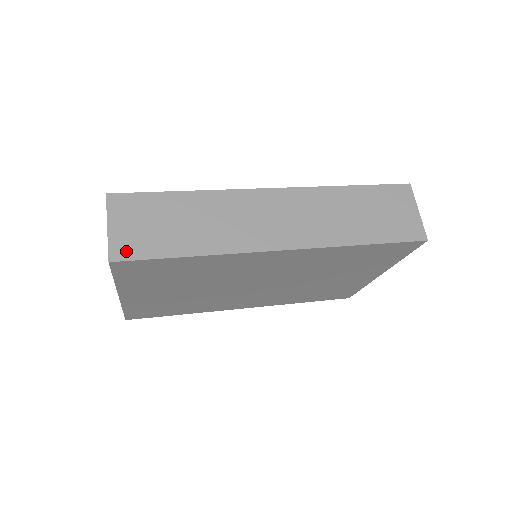
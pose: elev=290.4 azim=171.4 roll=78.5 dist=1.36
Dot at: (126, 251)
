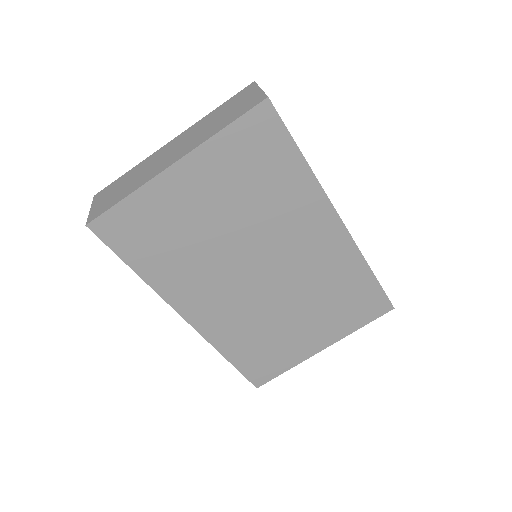
Dot at: occluded
